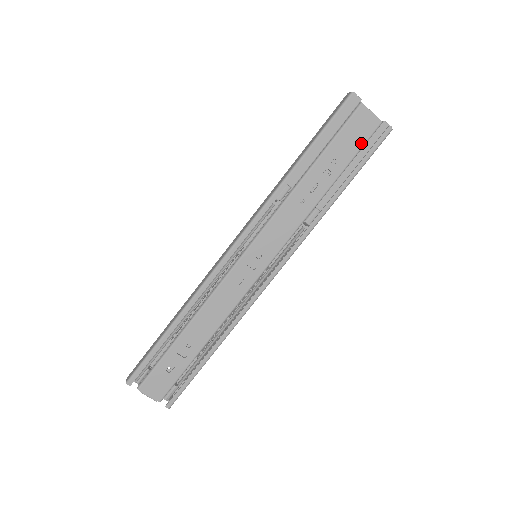
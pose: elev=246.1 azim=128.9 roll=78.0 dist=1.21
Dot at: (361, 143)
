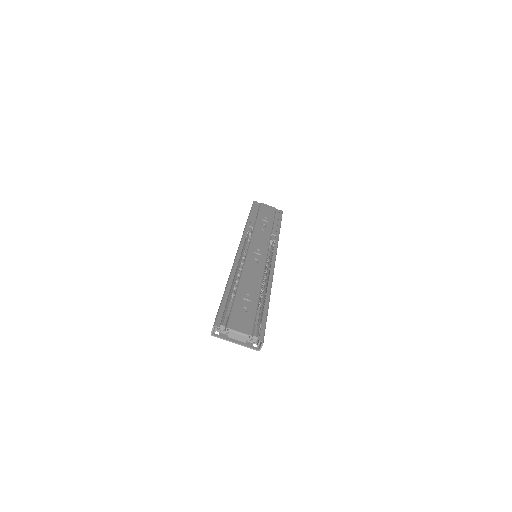
Dot at: (273, 213)
